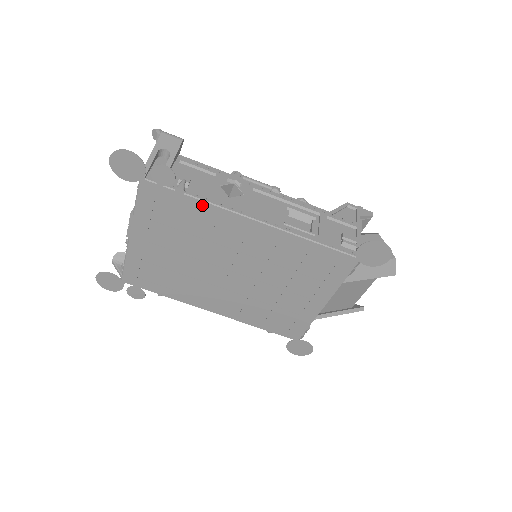
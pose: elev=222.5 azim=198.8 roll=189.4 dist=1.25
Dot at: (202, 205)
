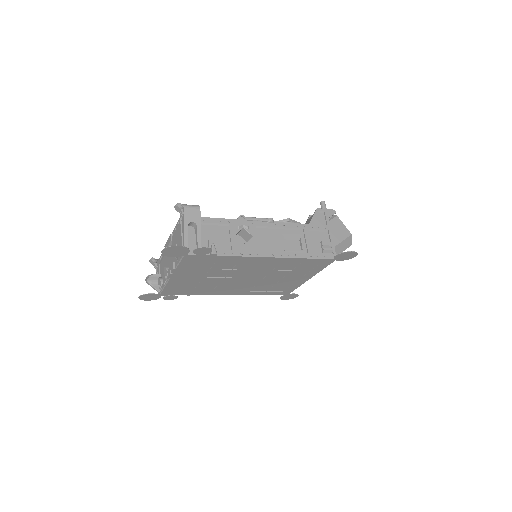
Dot at: (230, 257)
